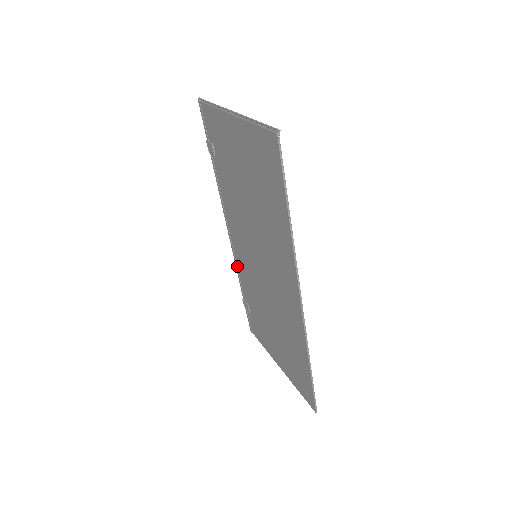
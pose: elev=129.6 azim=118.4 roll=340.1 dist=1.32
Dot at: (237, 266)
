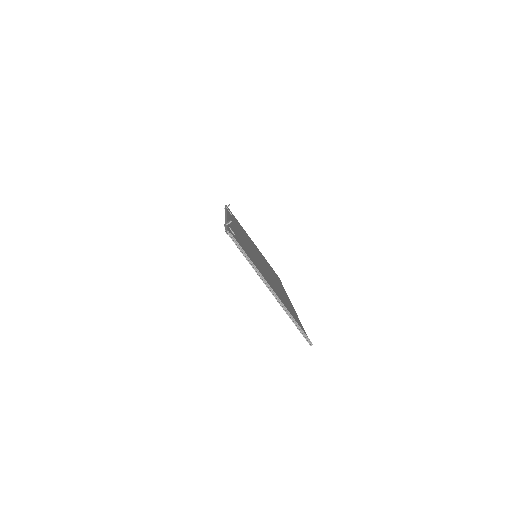
Dot at: occluded
